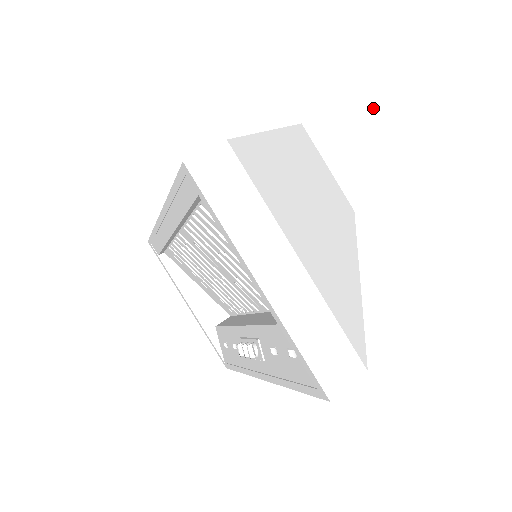
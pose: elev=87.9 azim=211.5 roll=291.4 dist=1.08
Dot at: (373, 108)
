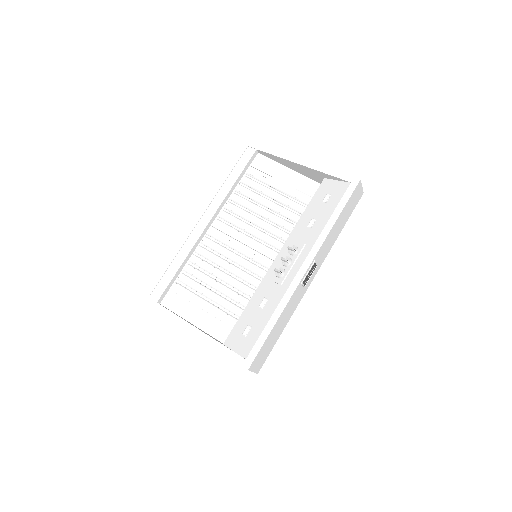
Dot at: occluded
